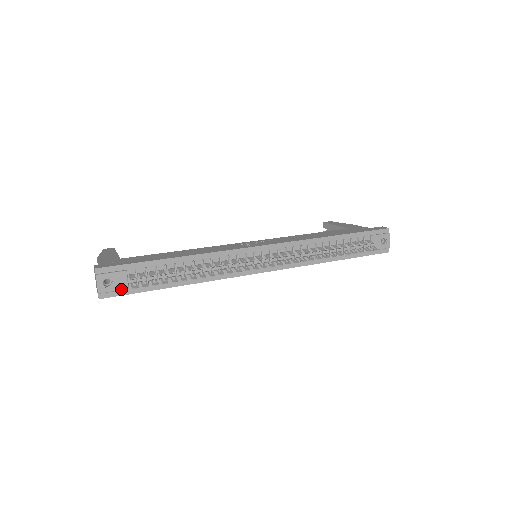
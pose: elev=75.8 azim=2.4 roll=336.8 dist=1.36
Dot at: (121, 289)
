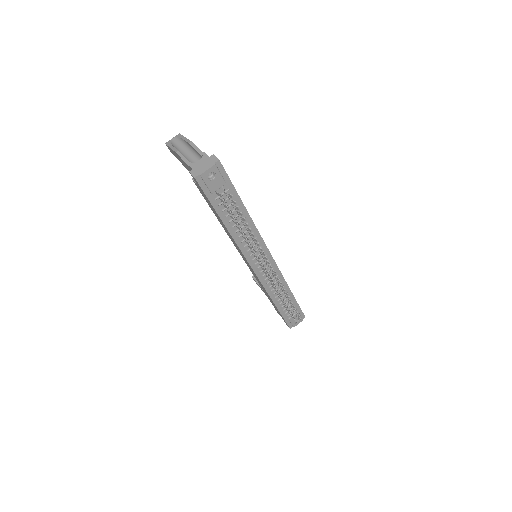
Dot at: (210, 189)
